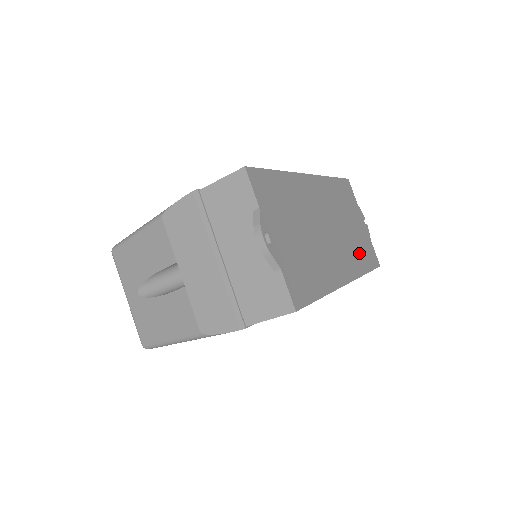
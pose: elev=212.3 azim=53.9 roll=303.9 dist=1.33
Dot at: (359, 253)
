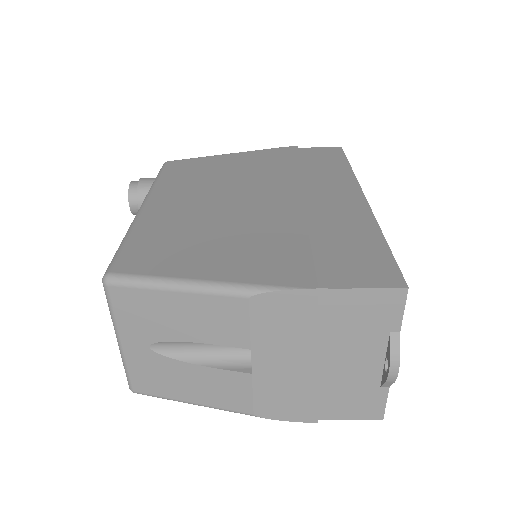
Dot at: occluded
